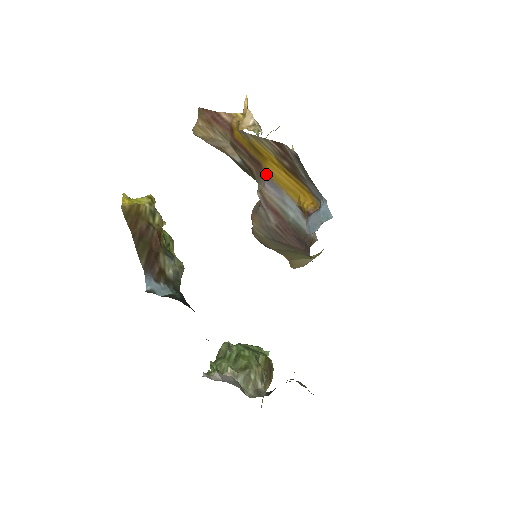
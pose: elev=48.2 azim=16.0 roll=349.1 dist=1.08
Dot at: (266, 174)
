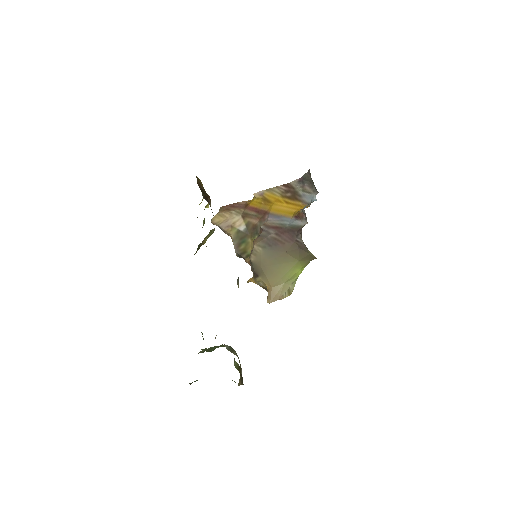
Dot at: (270, 213)
